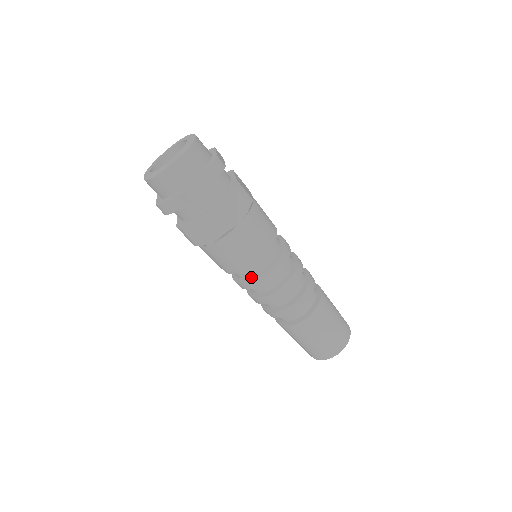
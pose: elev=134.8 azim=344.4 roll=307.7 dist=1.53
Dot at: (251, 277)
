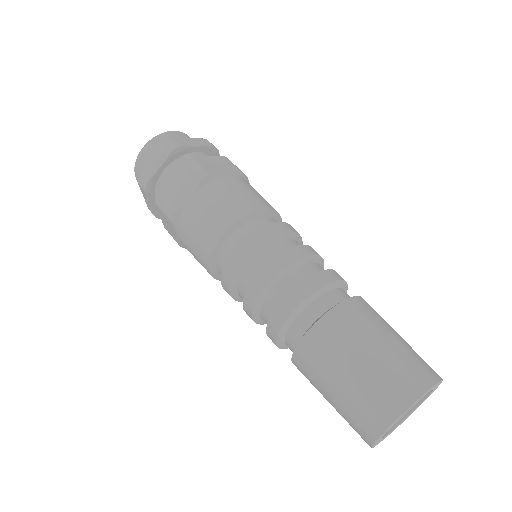
Dot at: occluded
